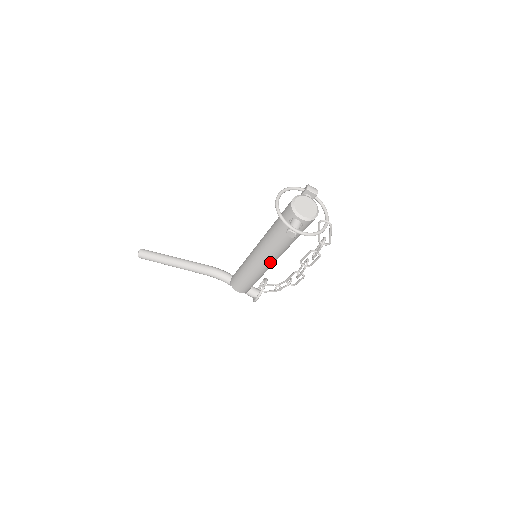
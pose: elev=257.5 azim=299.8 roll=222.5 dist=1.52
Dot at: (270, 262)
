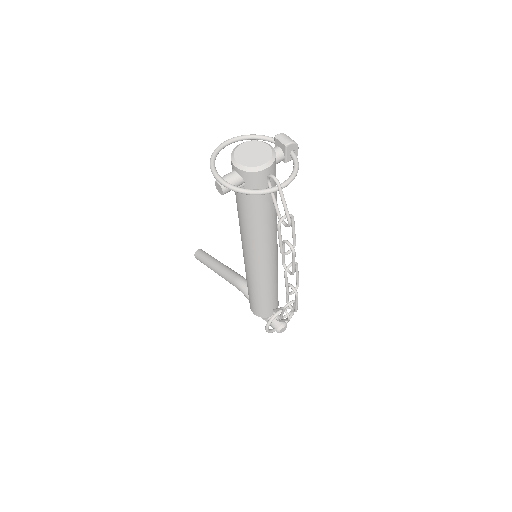
Dot at: (254, 259)
